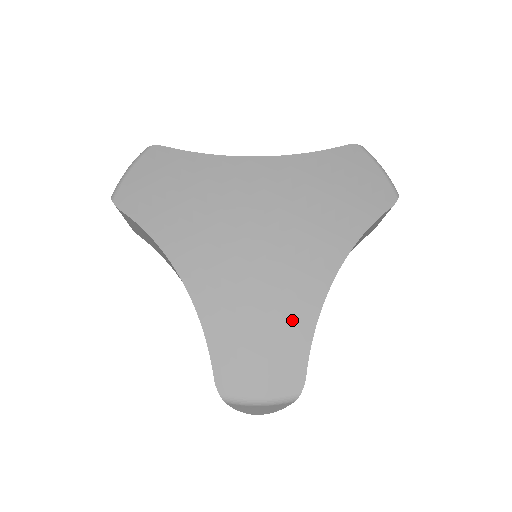
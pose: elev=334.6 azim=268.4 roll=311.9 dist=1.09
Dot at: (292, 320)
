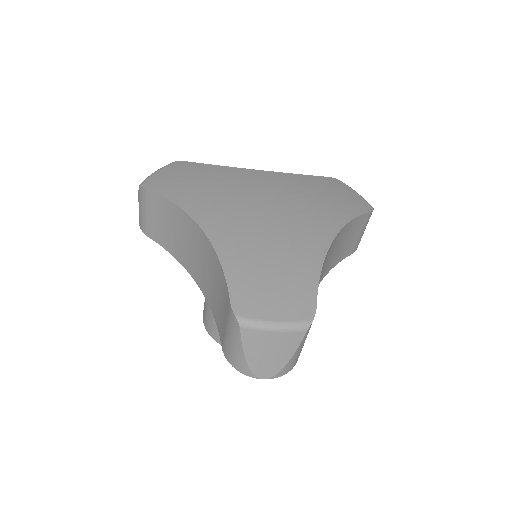
Dot at: (300, 263)
